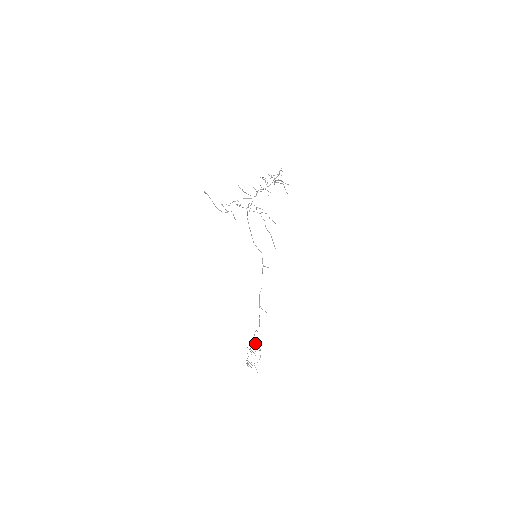
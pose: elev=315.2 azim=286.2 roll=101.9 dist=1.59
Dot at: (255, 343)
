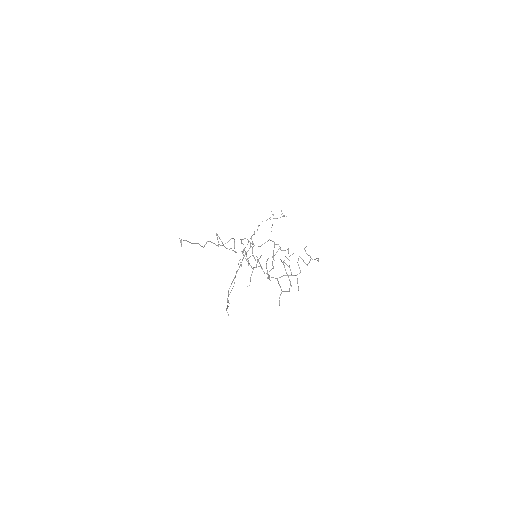
Dot at: occluded
